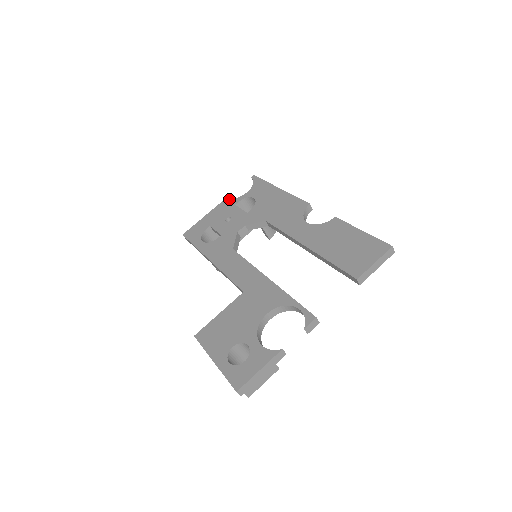
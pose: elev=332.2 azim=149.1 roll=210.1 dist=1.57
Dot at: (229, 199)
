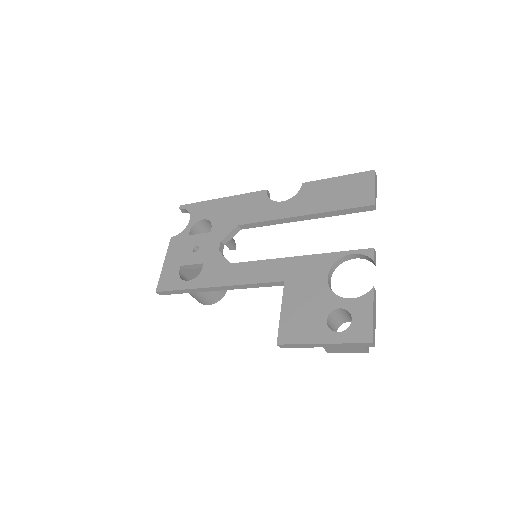
Dot at: (176, 236)
